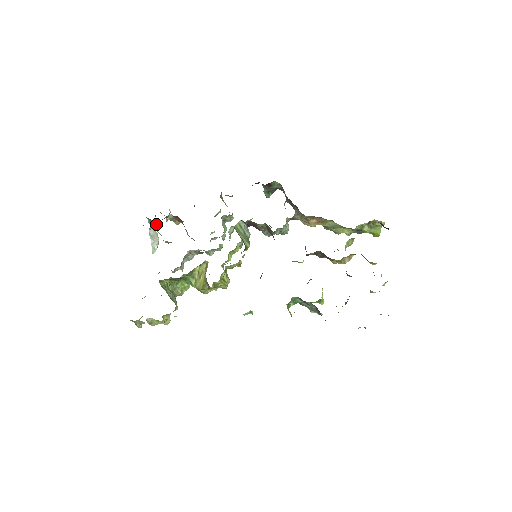
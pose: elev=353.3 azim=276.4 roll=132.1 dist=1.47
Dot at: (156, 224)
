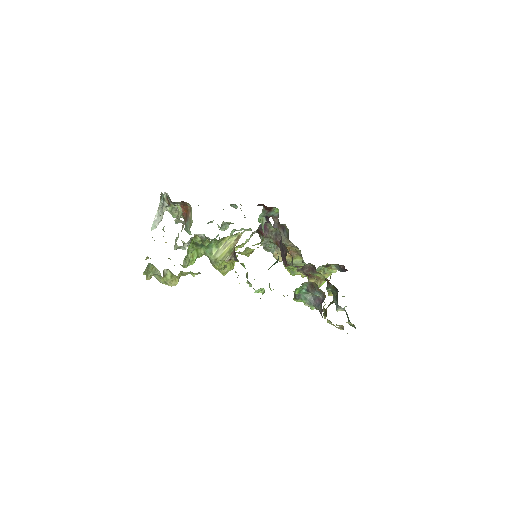
Dot at: (165, 205)
